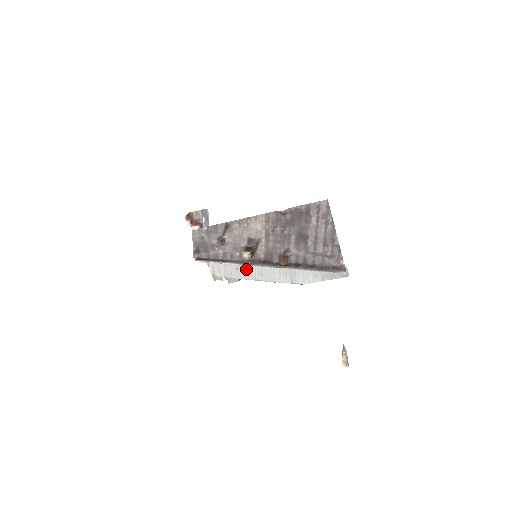
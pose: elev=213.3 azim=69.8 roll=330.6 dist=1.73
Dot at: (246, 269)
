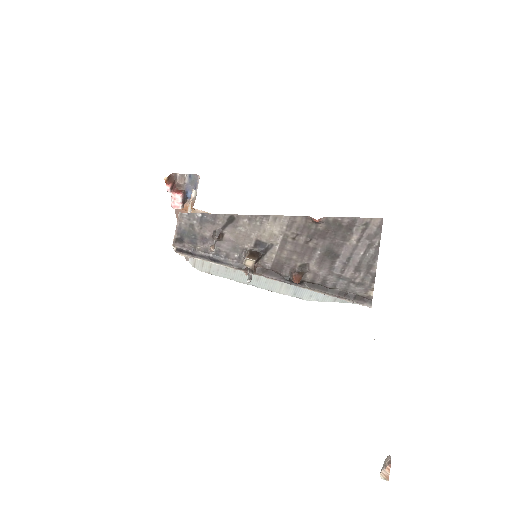
Dot at: (239, 270)
